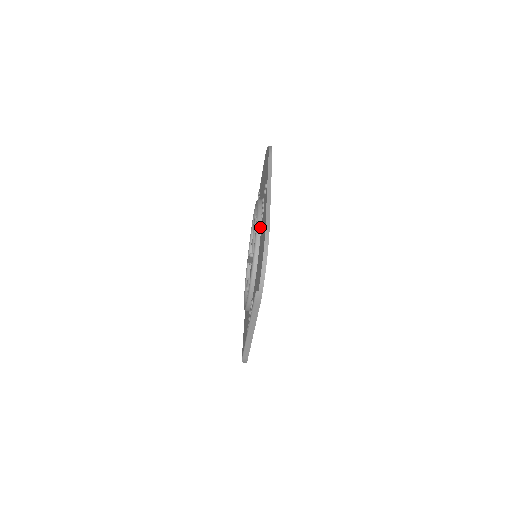
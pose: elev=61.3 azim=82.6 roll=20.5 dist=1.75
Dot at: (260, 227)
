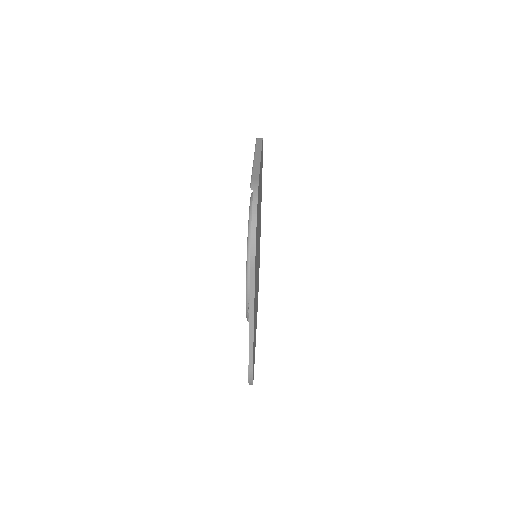
Dot at: occluded
